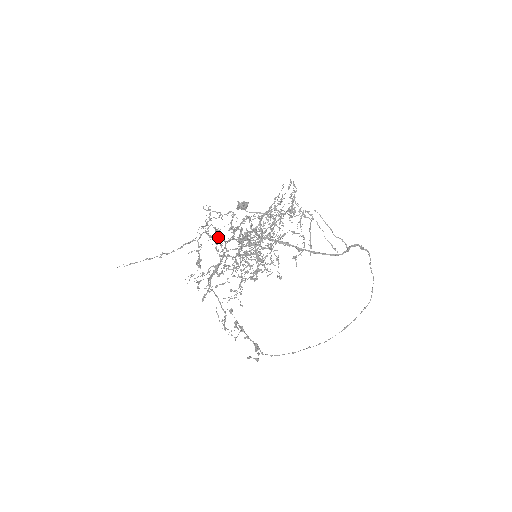
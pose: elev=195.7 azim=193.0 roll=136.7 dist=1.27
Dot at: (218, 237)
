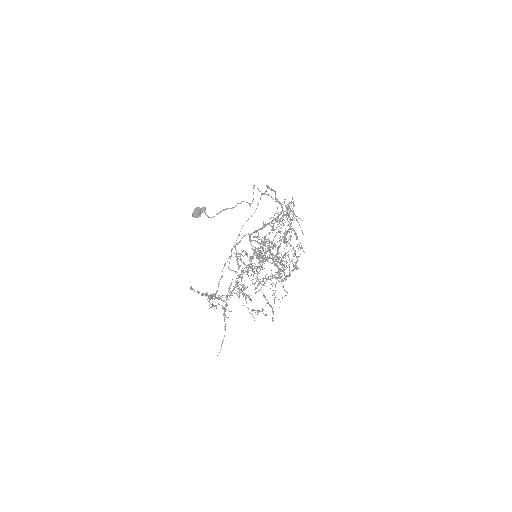
Dot at: occluded
